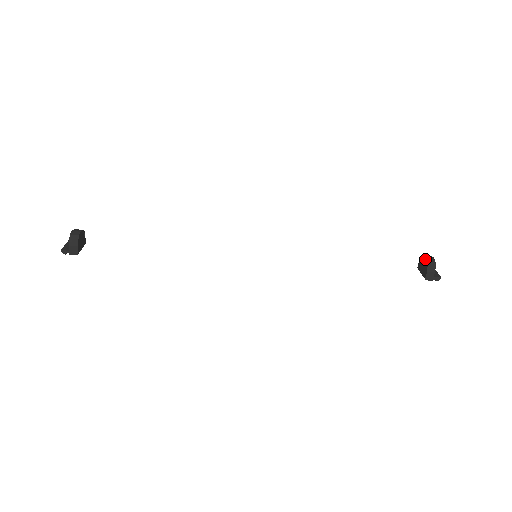
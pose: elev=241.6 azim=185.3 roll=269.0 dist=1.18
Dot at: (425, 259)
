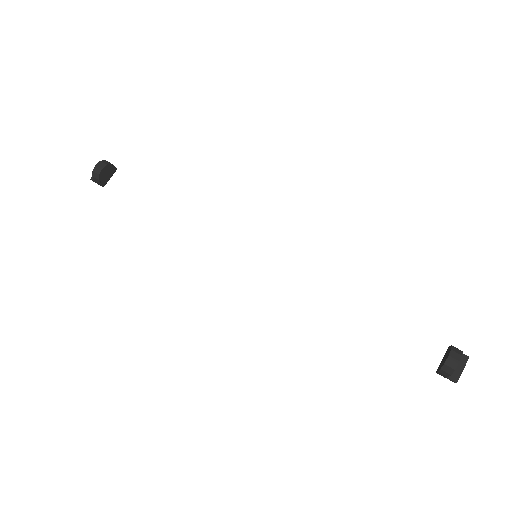
Dot at: (447, 357)
